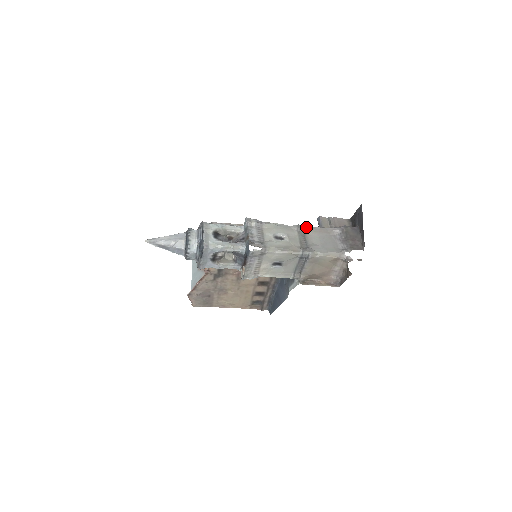
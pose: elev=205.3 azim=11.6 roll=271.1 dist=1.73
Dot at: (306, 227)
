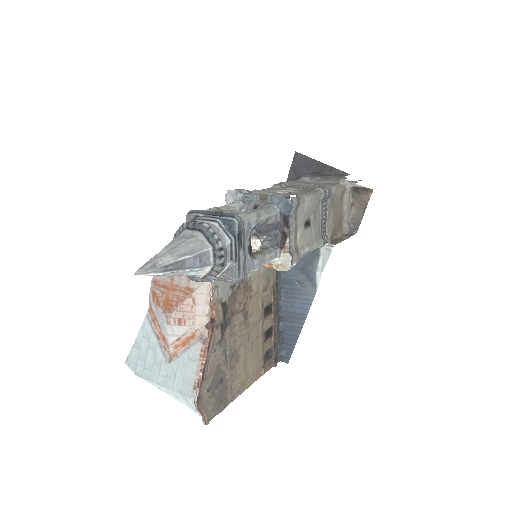
Dot at: (284, 182)
